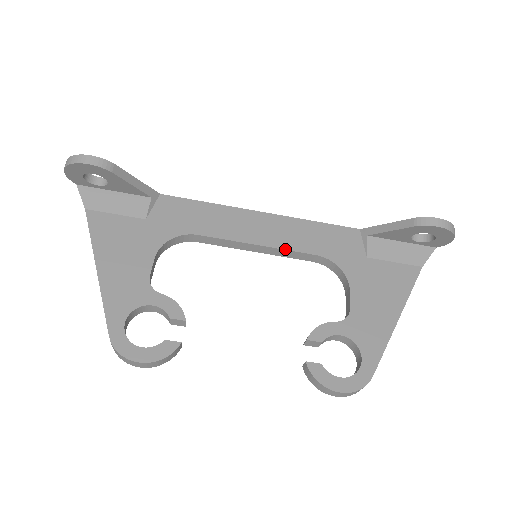
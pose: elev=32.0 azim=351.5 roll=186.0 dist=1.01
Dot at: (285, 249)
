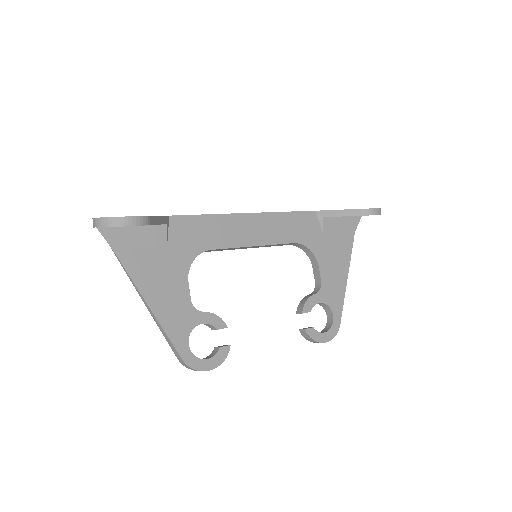
Dot at: (274, 244)
